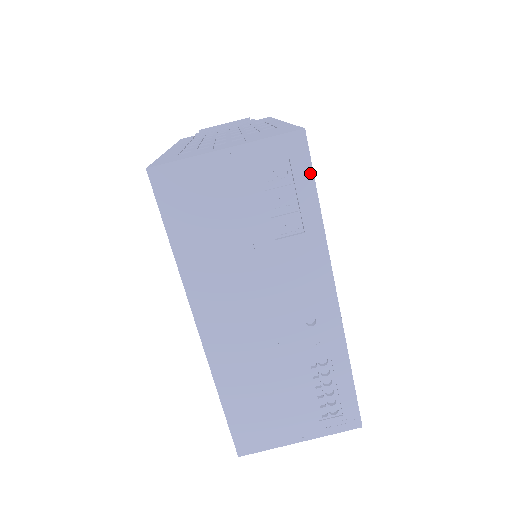
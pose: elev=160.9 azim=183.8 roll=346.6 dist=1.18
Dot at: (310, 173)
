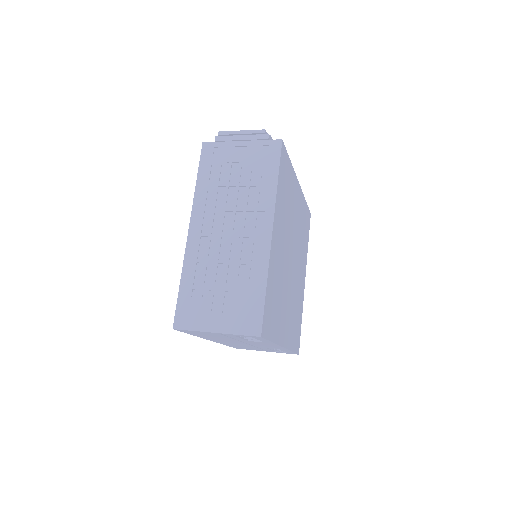
Dot at: occluded
